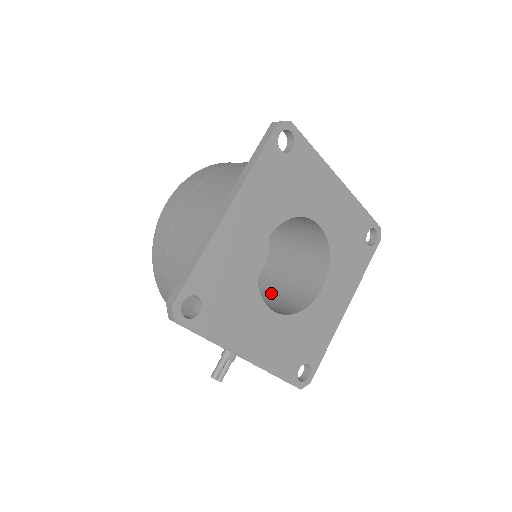
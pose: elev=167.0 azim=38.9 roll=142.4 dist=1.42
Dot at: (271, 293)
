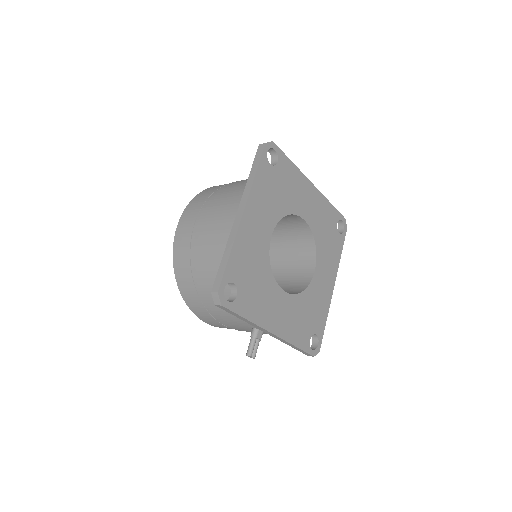
Dot at: occluded
